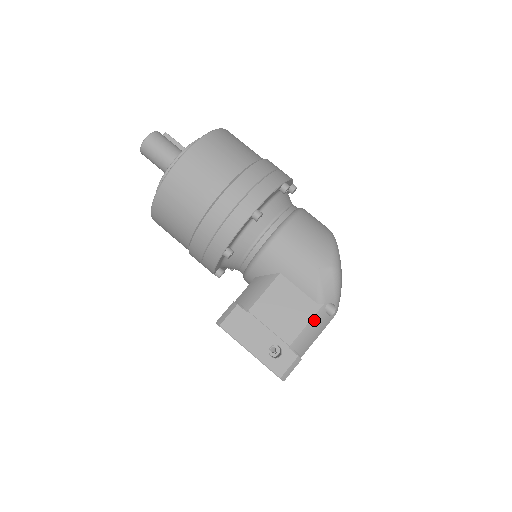
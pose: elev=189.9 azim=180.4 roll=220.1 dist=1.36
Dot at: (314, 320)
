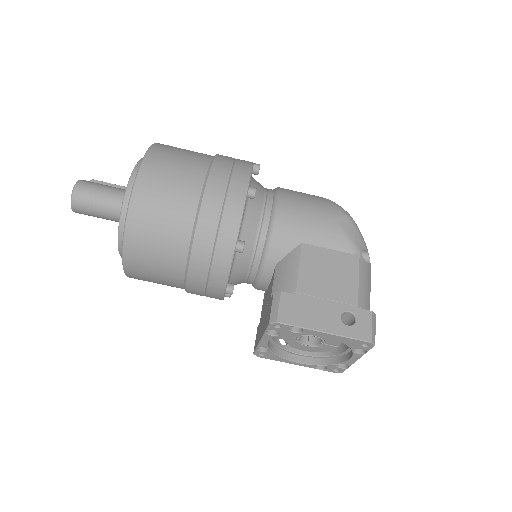
Dot at: (361, 271)
